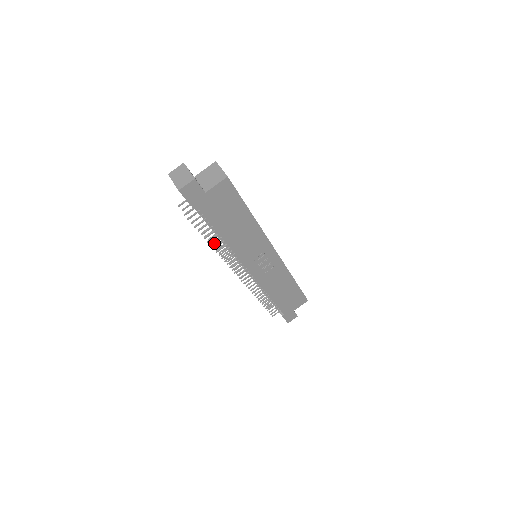
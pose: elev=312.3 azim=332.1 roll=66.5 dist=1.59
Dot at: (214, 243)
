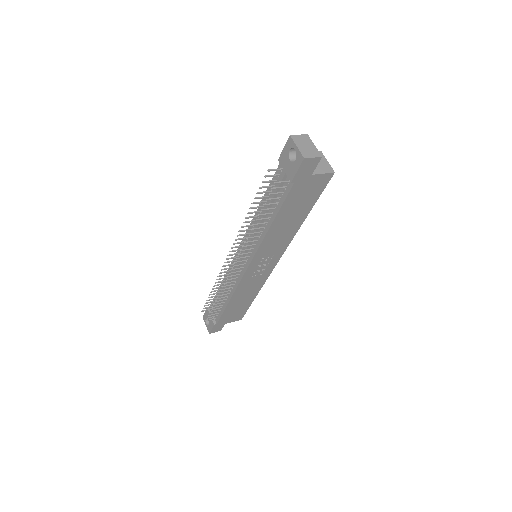
Dot at: (258, 224)
